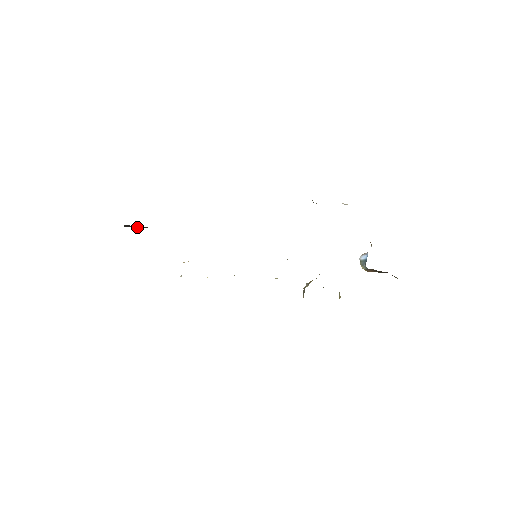
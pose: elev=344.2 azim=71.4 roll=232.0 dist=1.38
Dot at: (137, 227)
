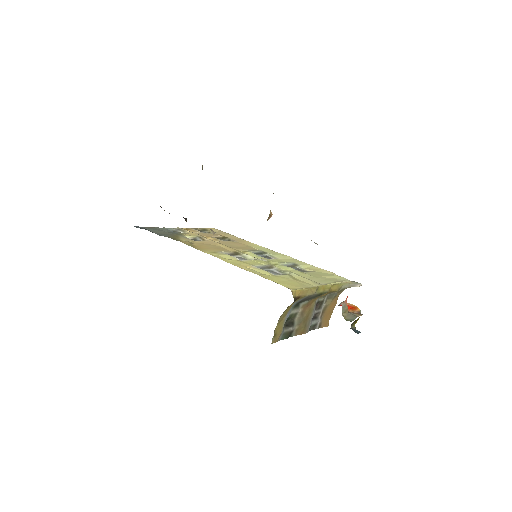
Dot at: occluded
